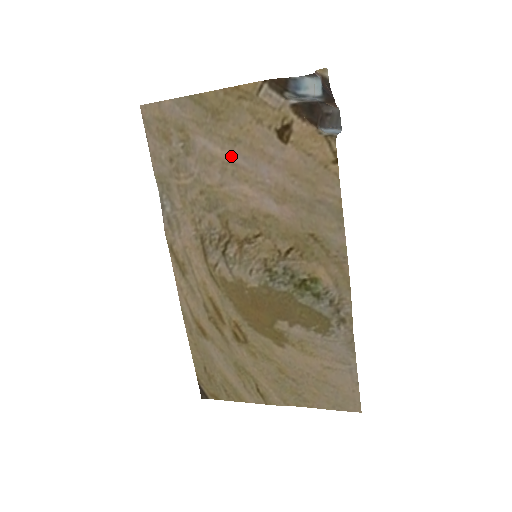
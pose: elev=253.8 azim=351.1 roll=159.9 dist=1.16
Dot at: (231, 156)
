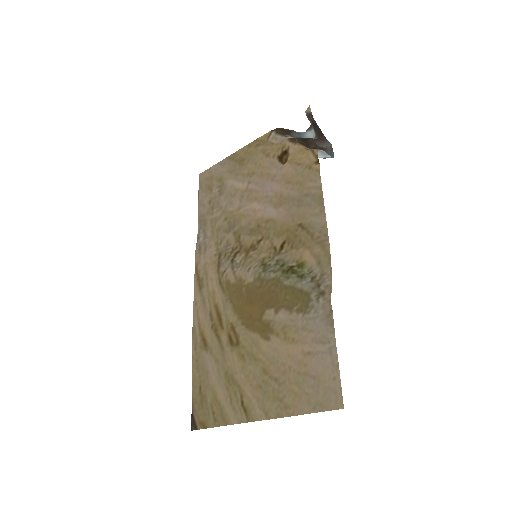
Dot at: (248, 185)
